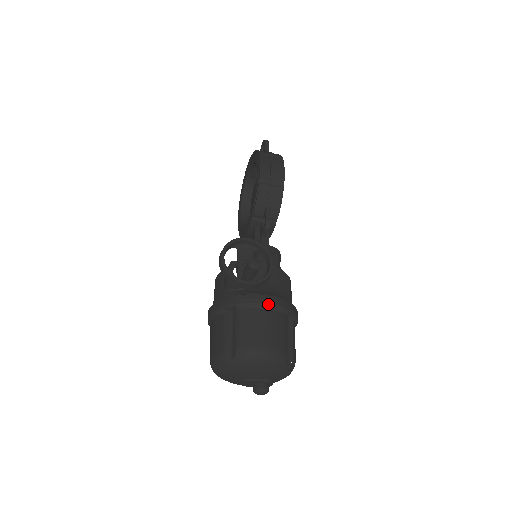
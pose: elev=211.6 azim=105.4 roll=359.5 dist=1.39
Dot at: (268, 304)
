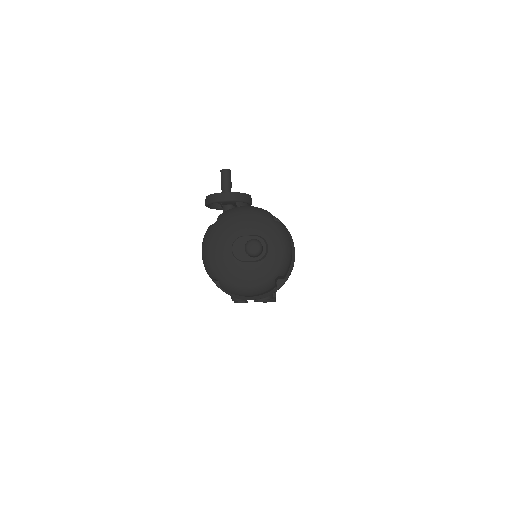
Dot at: occluded
